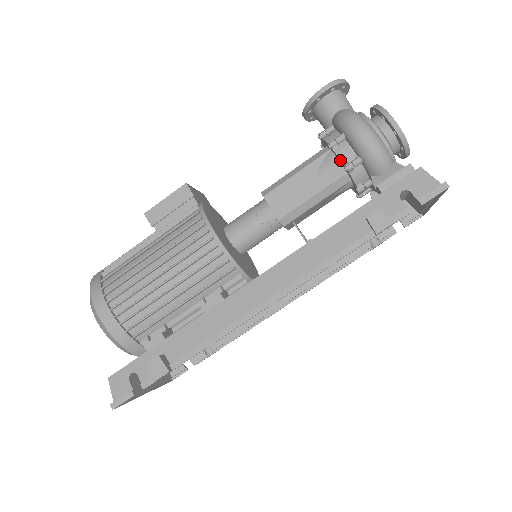
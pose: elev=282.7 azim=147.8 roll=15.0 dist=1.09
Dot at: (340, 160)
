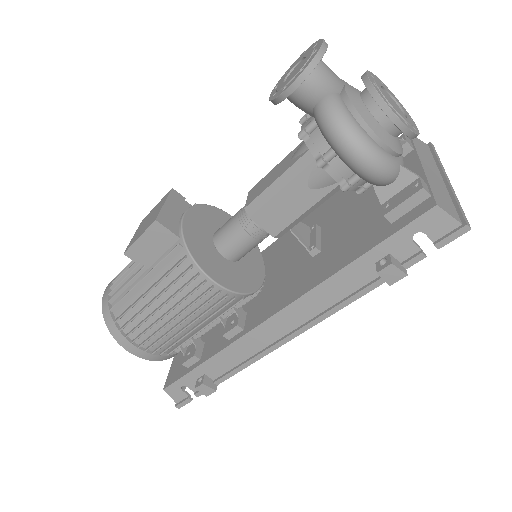
Dot at: (334, 179)
